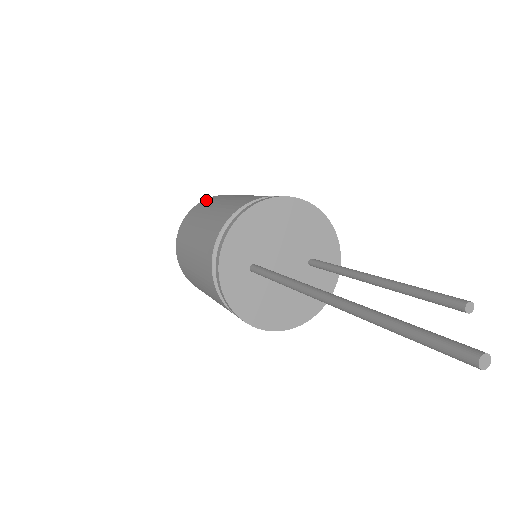
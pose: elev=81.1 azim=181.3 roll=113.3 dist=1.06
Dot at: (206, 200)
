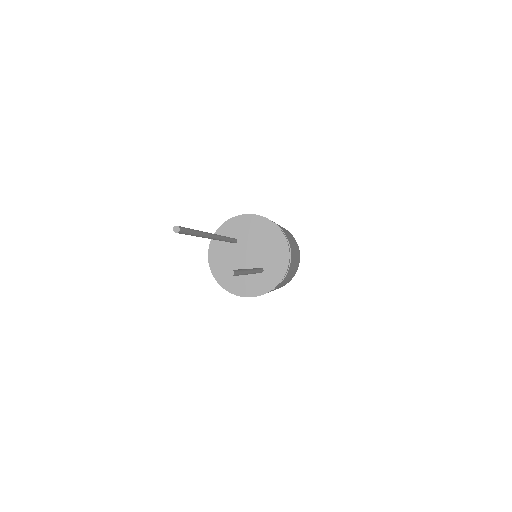
Dot at: occluded
